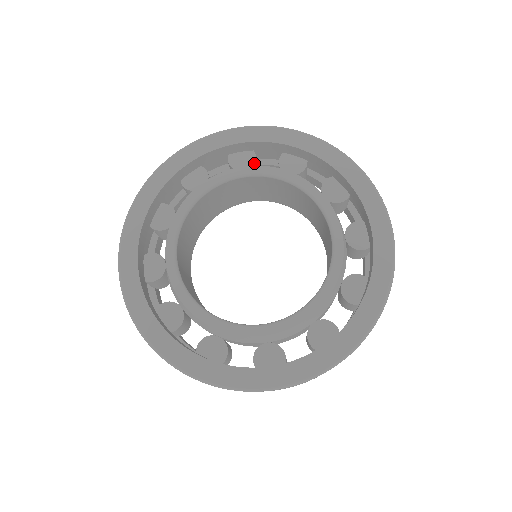
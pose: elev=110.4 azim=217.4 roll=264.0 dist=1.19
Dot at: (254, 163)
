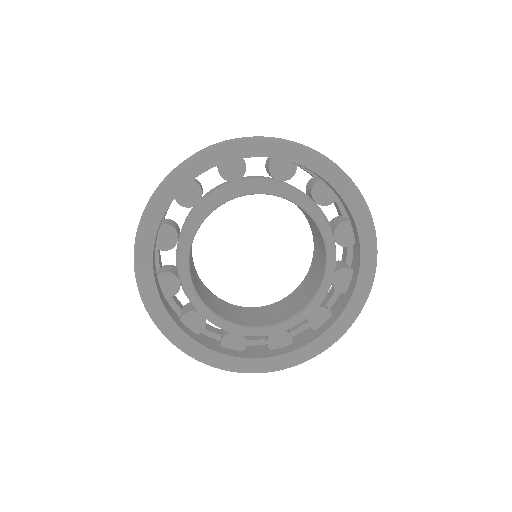
Dot at: (327, 205)
